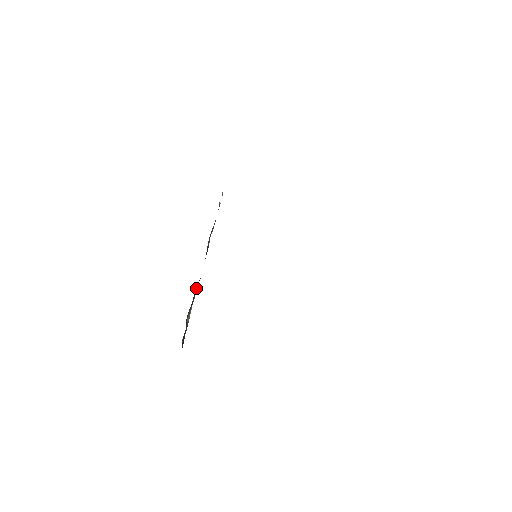
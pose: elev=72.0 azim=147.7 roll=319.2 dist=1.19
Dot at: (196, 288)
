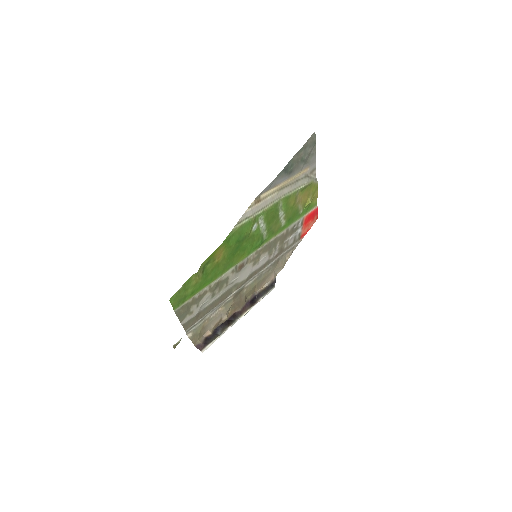
Dot at: (236, 319)
